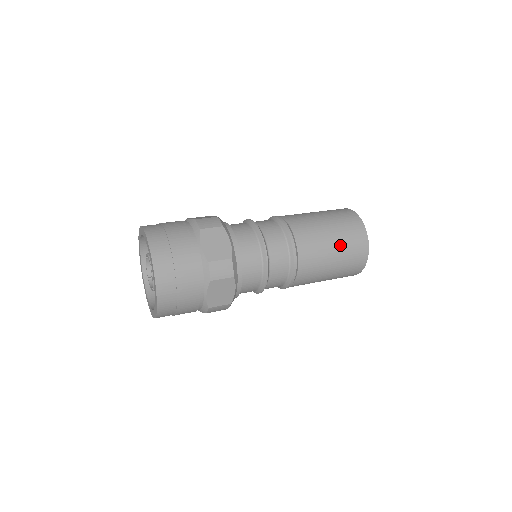
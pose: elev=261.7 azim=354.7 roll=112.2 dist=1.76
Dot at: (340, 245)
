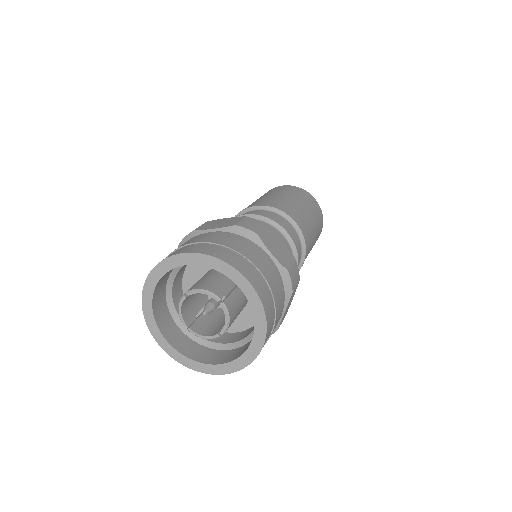
Dot at: (315, 221)
